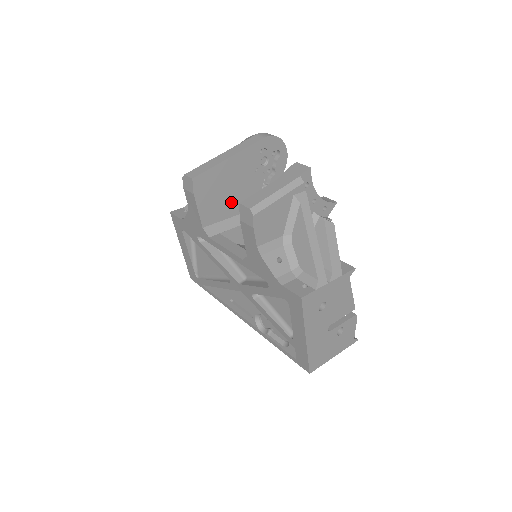
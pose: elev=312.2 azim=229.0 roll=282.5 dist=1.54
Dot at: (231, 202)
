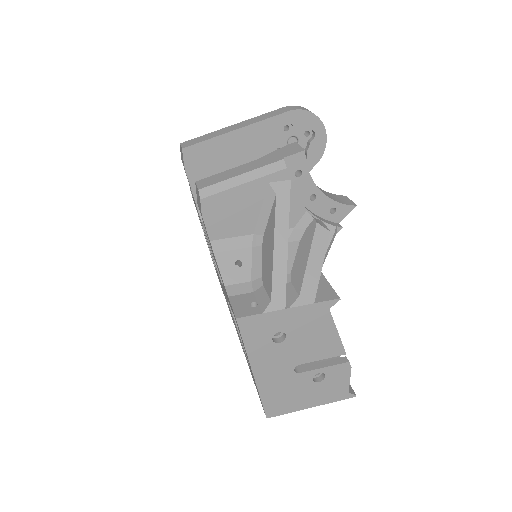
Dot at: occluded
